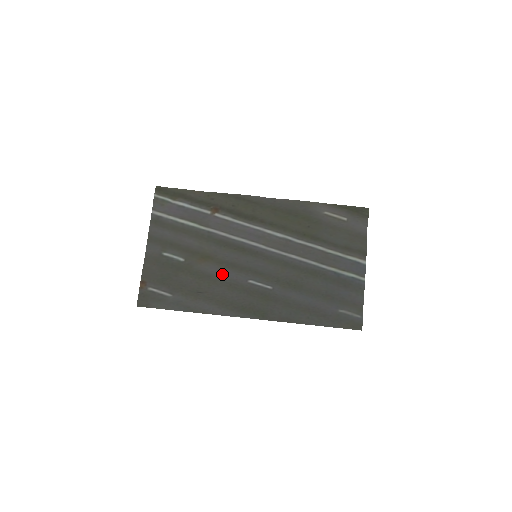
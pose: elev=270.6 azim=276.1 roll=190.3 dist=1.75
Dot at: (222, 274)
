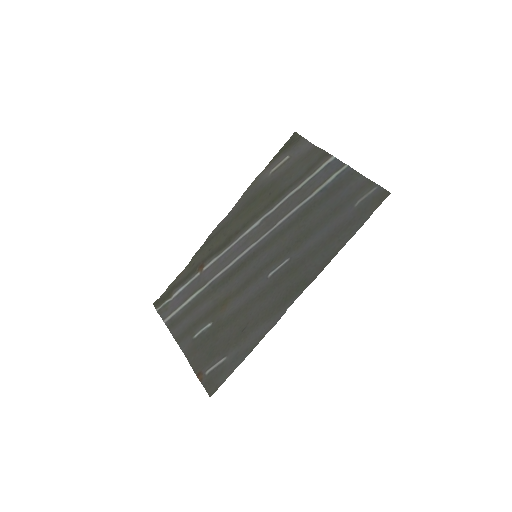
Dot at: (246, 297)
